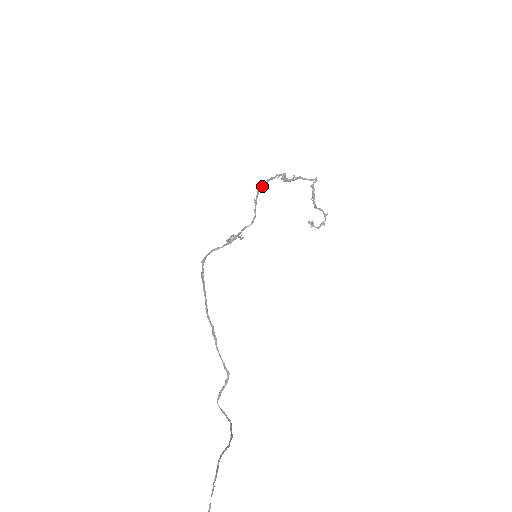
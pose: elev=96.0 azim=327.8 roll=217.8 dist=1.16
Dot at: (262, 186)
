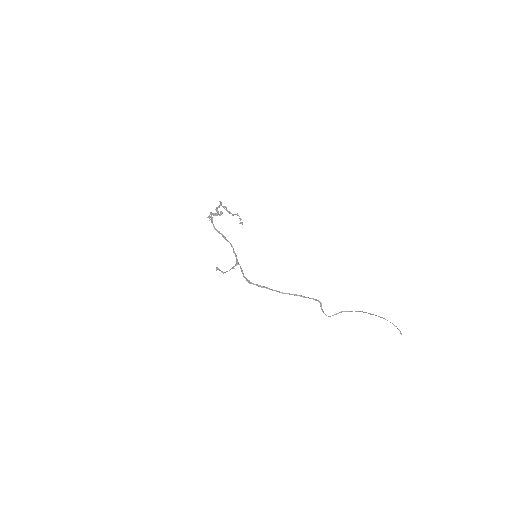
Dot at: occluded
